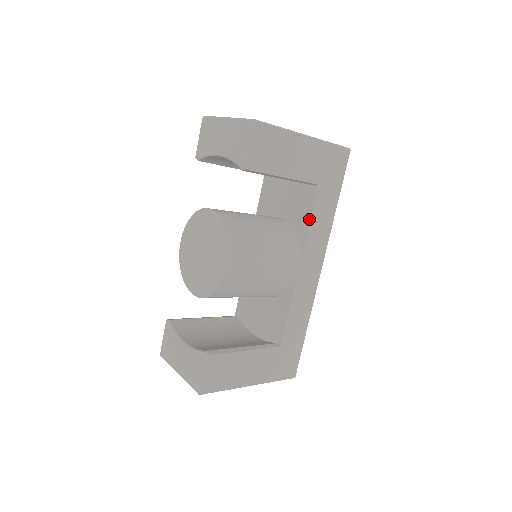
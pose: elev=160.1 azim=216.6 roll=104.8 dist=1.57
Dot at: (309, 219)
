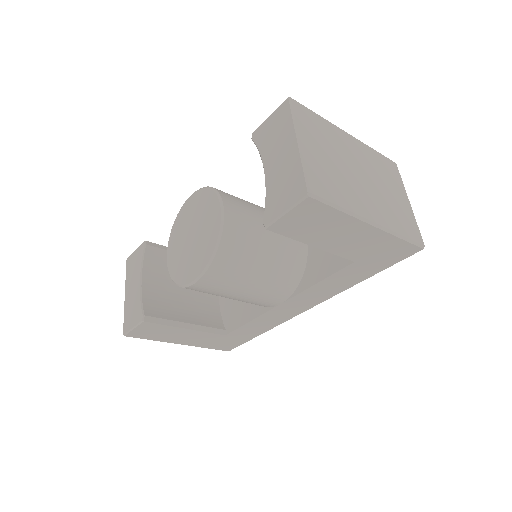
Dot at: (321, 278)
